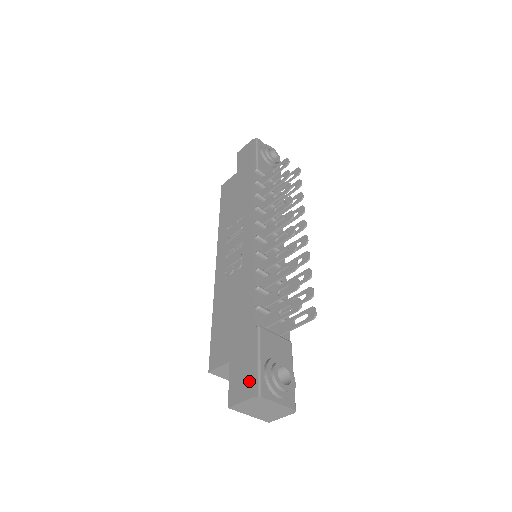
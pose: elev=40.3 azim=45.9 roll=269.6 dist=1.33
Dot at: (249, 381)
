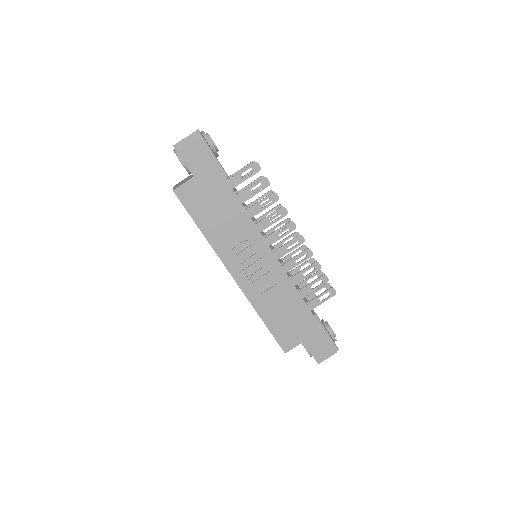
Dot at: (329, 347)
